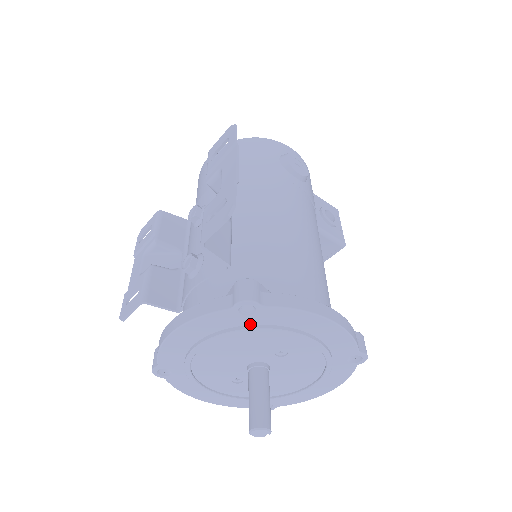
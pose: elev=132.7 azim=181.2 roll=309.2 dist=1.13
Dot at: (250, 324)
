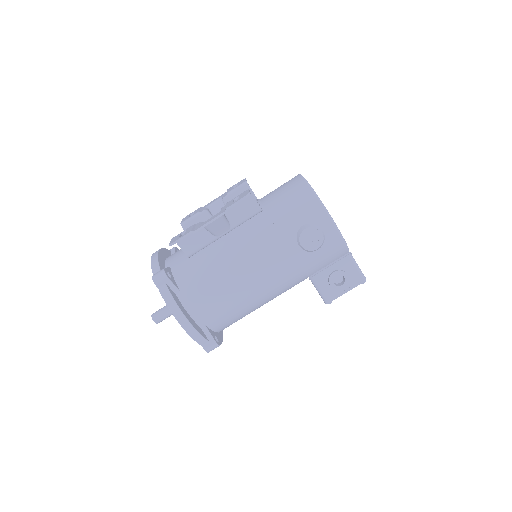
Dot at: occluded
